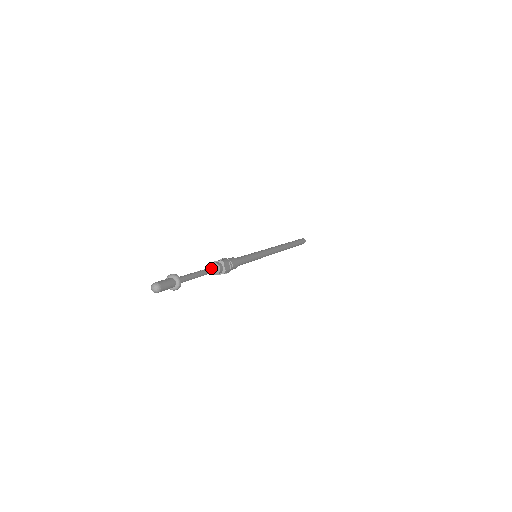
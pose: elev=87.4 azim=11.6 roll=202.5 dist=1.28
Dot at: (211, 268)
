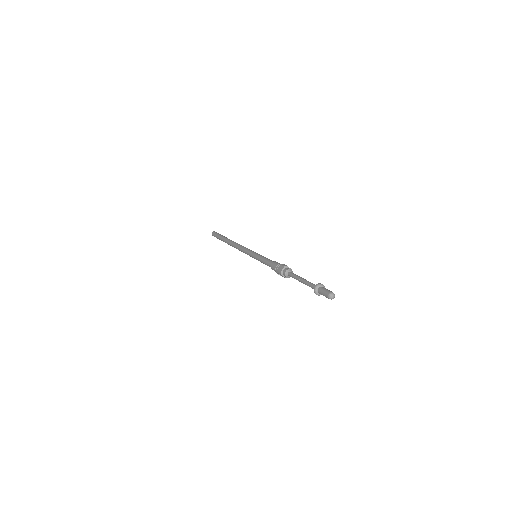
Dot at: (293, 273)
